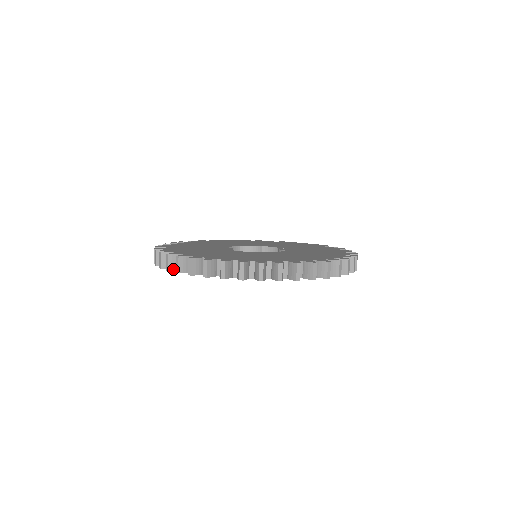
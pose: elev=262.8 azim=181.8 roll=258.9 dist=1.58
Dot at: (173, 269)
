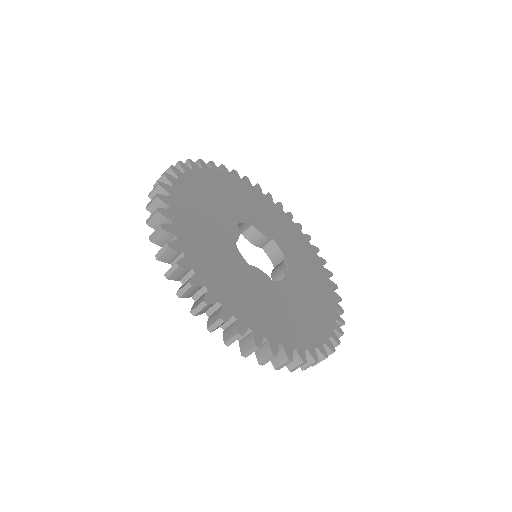
Dot at: (157, 243)
